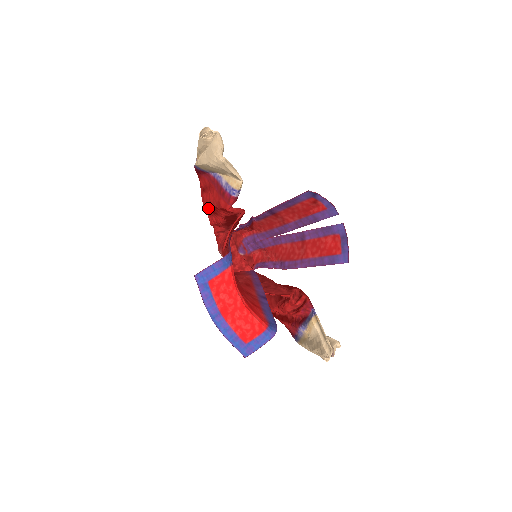
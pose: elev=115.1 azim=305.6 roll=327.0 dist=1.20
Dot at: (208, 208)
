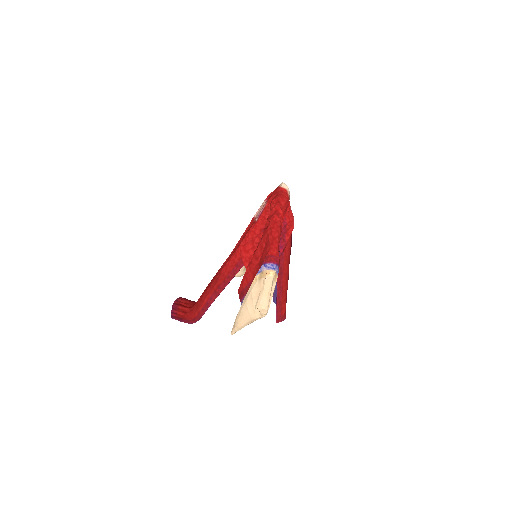
Dot at: (258, 246)
